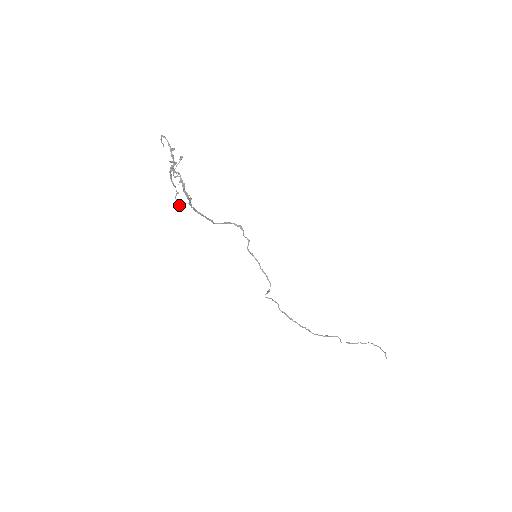
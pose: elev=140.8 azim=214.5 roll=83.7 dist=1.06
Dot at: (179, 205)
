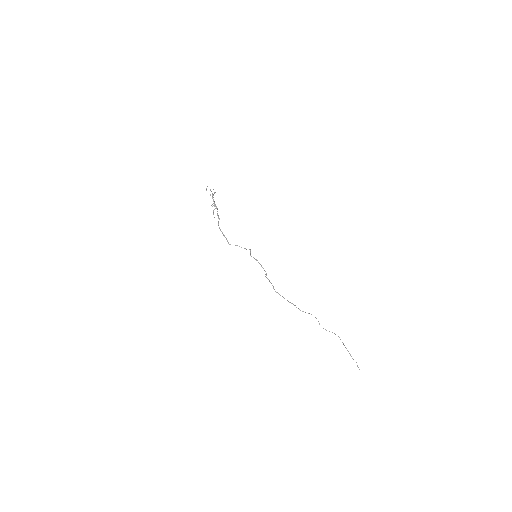
Dot at: occluded
